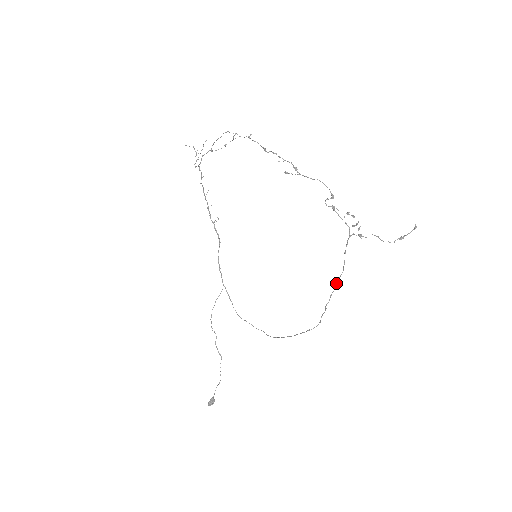
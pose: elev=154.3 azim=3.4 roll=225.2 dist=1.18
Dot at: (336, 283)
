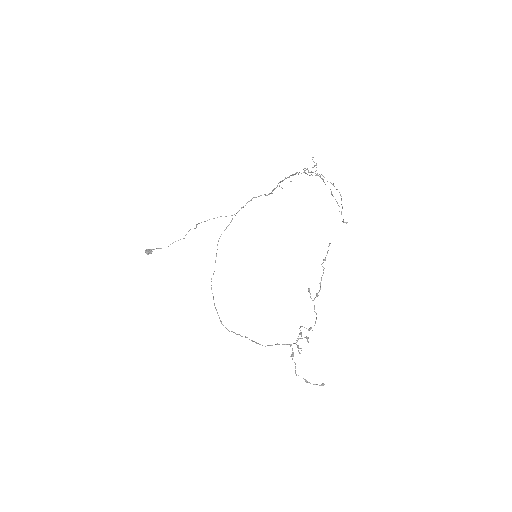
Dot at: (255, 342)
